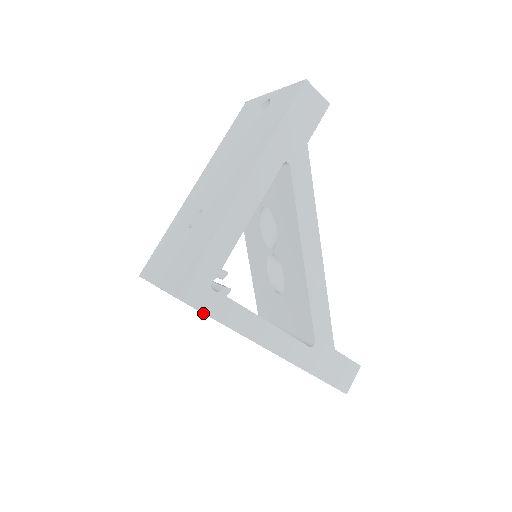
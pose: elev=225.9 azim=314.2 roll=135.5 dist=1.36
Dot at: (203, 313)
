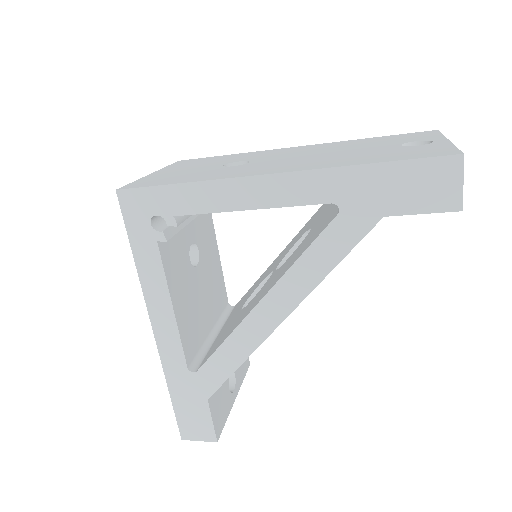
Dot at: (126, 228)
